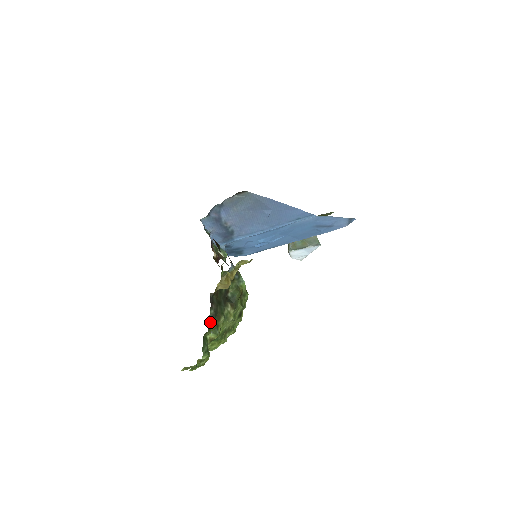
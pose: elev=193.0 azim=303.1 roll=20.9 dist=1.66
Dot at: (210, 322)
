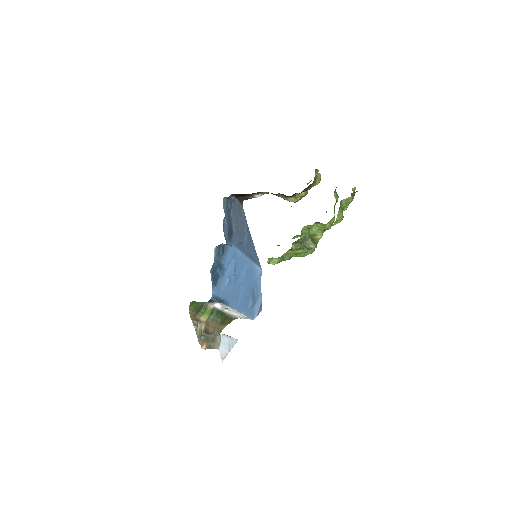
Dot at: occluded
